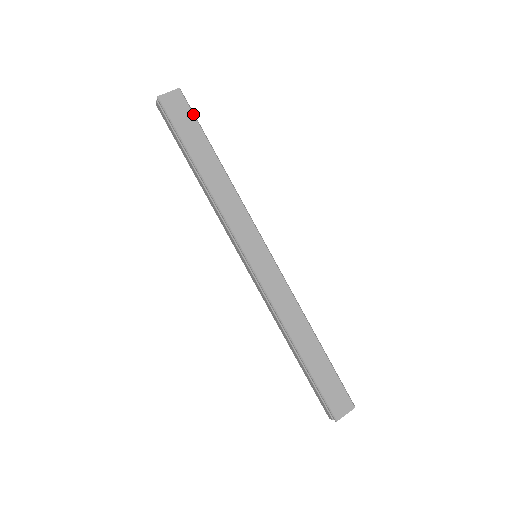
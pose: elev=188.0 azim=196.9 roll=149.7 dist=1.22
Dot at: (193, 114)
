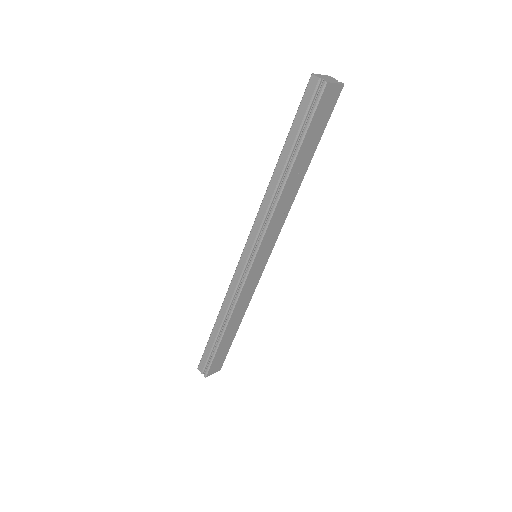
Dot at: (329, 118)
